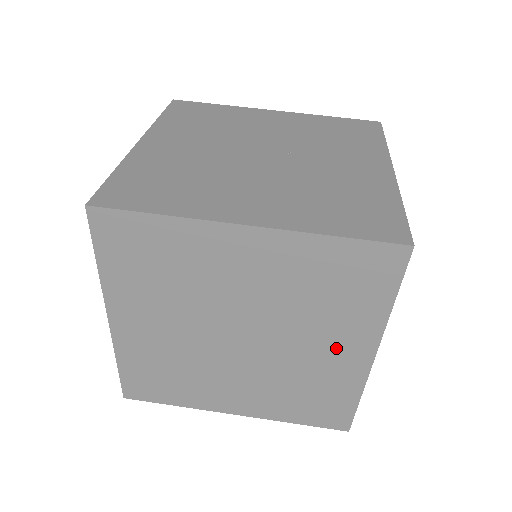
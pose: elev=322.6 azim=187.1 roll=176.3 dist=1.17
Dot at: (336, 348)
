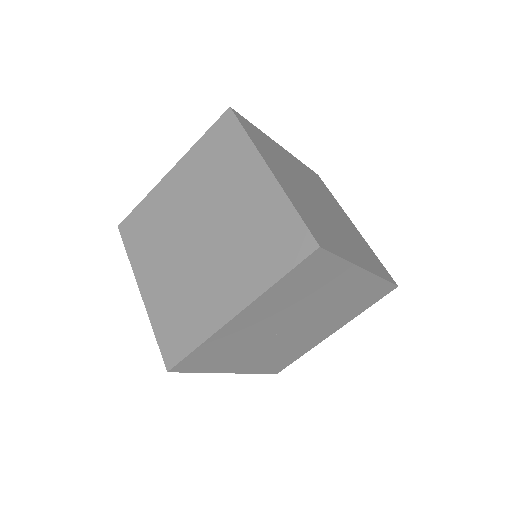
Dot at: (247, 187)
